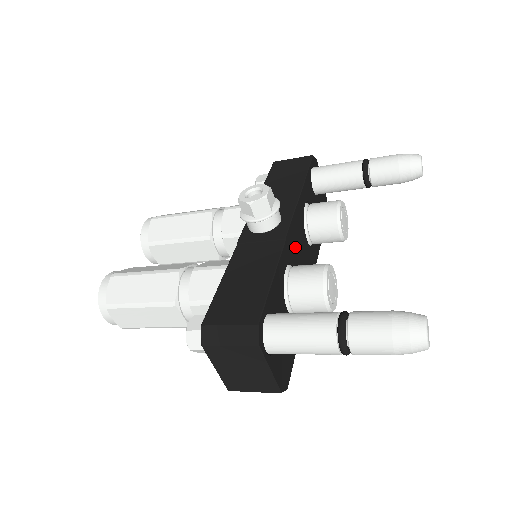
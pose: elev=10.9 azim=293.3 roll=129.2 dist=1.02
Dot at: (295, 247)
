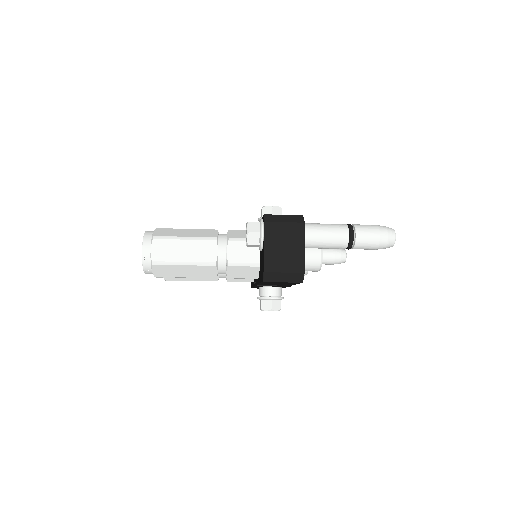
Dot at: occluded
